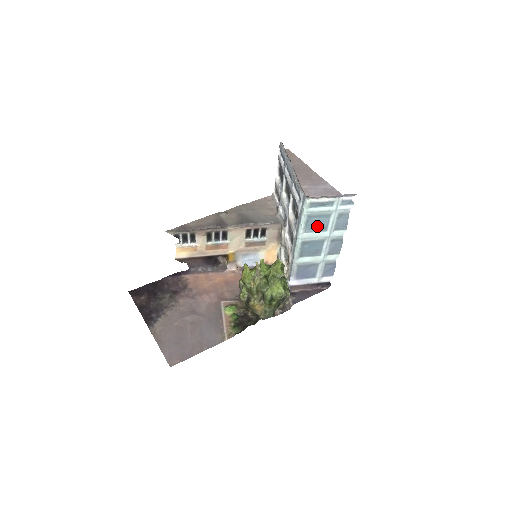
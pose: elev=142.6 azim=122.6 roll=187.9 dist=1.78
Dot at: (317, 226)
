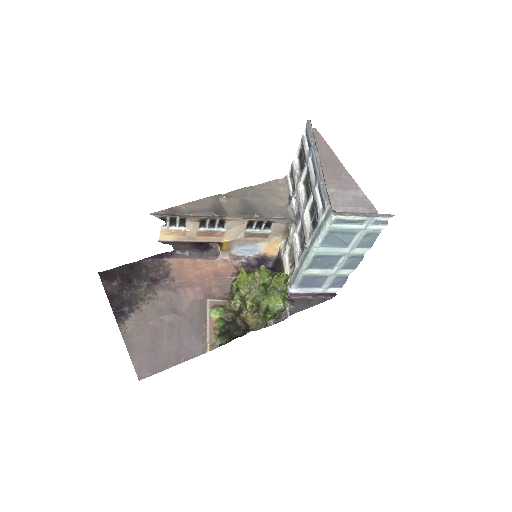
Dot at: (337, 242)
